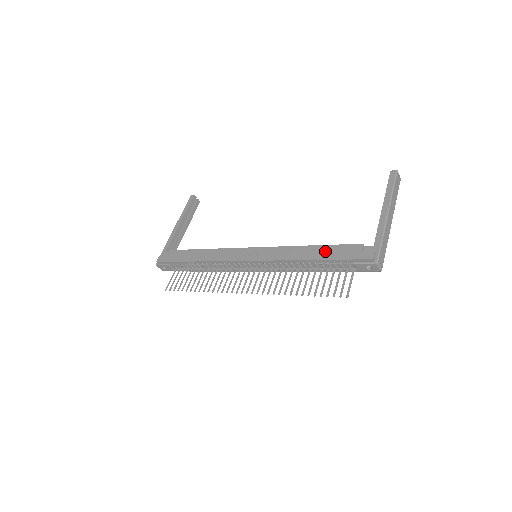
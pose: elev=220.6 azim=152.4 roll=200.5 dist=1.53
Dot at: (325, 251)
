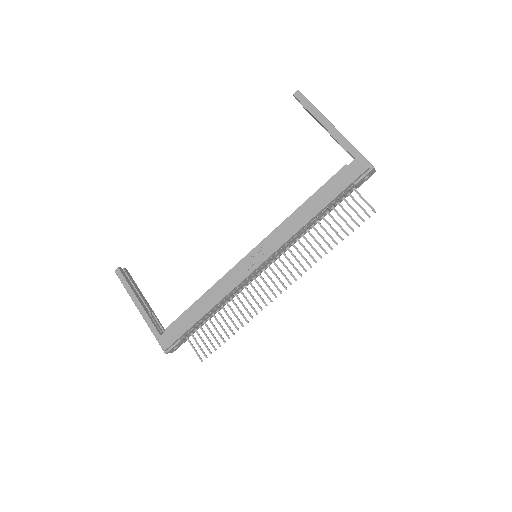
Dot at: (322, 196)
